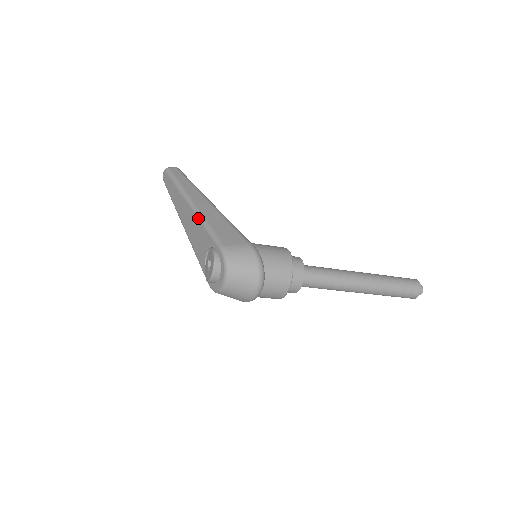
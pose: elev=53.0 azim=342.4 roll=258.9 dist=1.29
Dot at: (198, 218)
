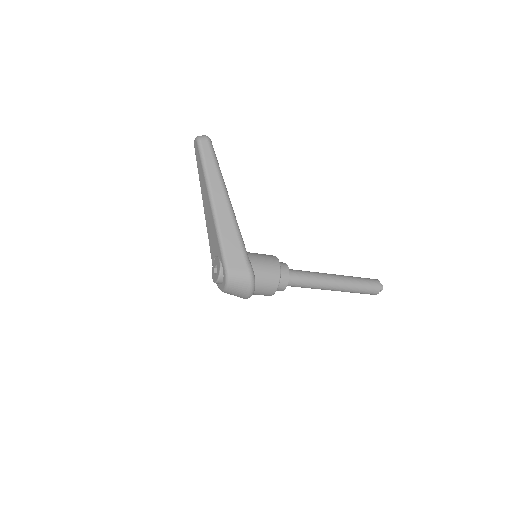
Dot at: (215, 225)
